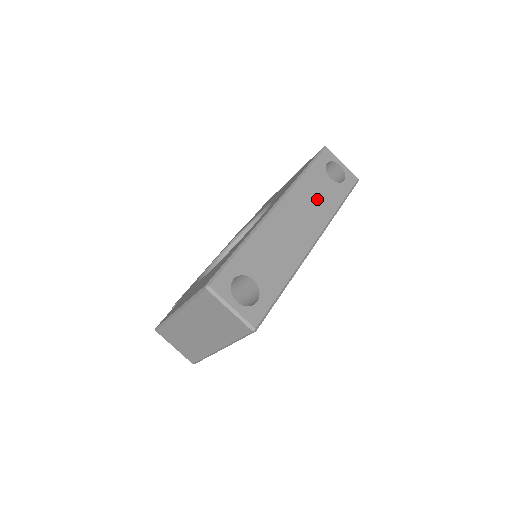
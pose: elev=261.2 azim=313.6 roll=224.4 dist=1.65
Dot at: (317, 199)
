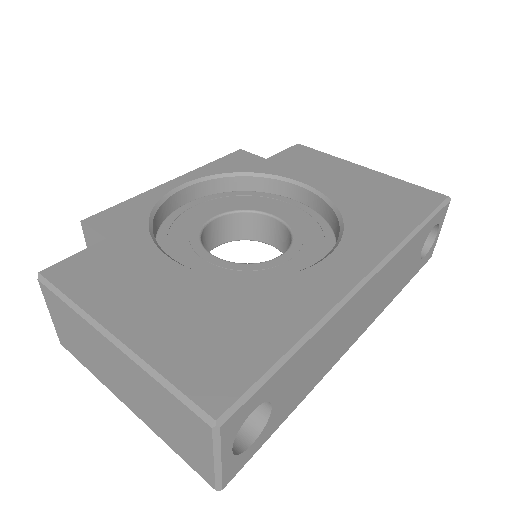
Dot at: (396, 279)
